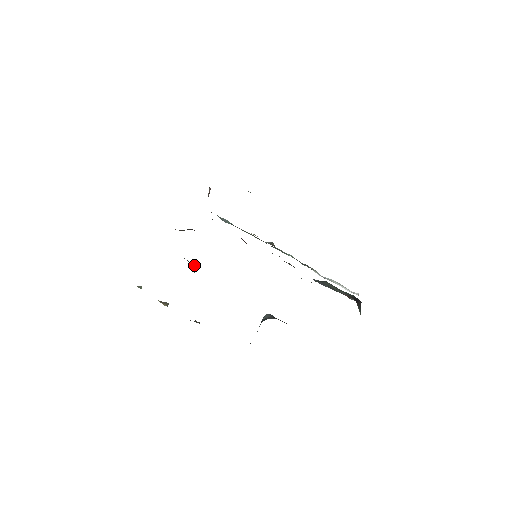
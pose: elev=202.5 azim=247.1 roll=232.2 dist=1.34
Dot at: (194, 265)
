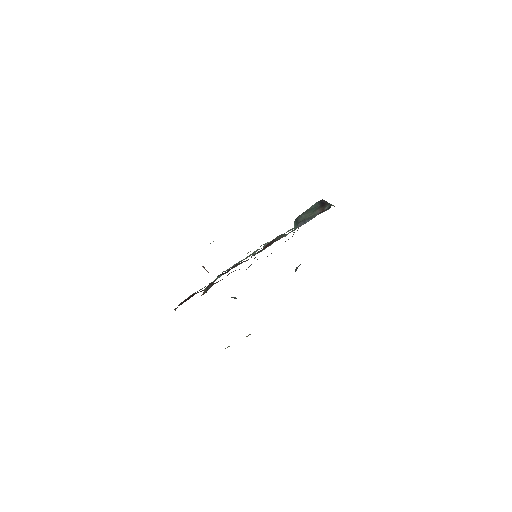
Dot at: (232, 297)
